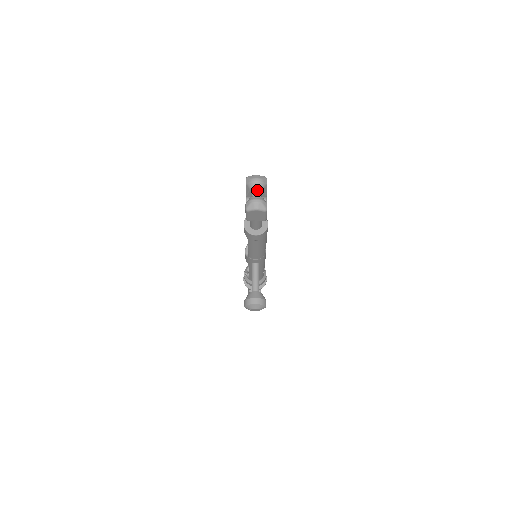
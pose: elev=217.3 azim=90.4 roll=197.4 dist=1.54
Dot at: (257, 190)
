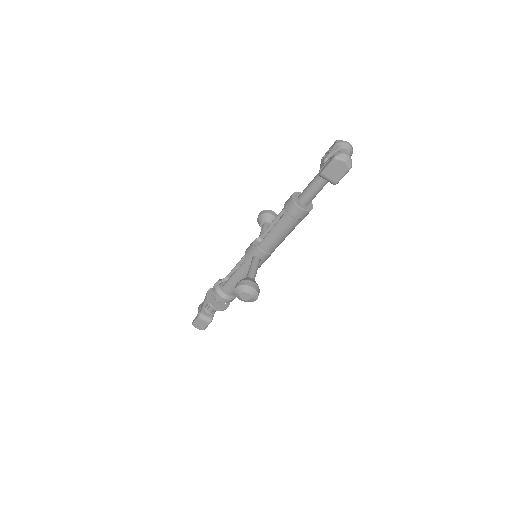
Dot at: occluded
